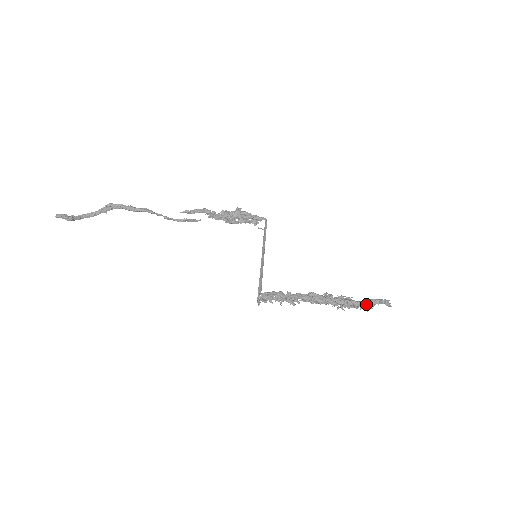
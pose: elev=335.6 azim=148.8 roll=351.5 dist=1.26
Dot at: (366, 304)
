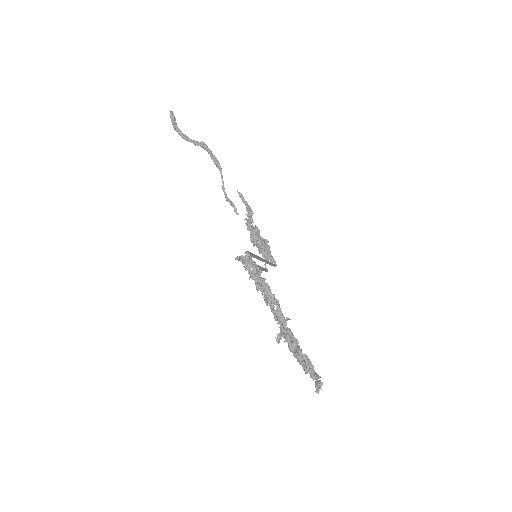
Dot at: (305, 361)
